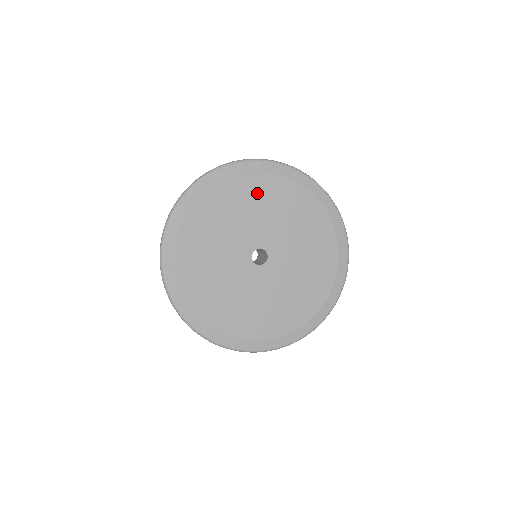
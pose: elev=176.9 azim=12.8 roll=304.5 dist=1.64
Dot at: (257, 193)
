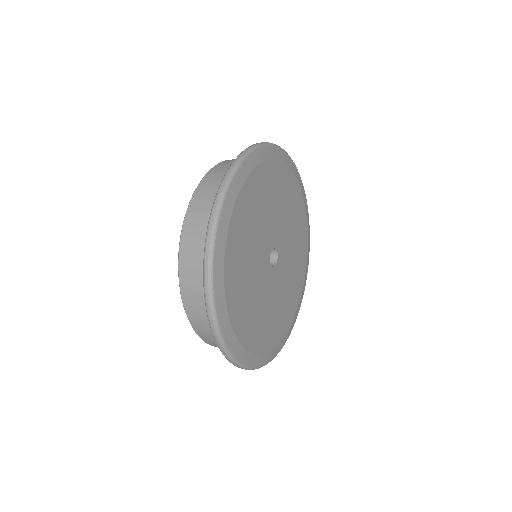
Dot at: (246, 221)
